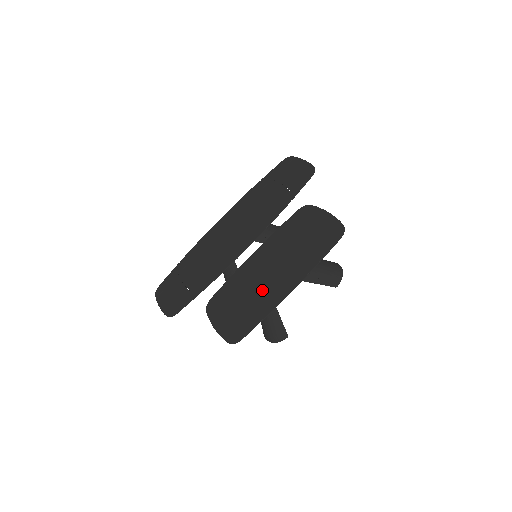
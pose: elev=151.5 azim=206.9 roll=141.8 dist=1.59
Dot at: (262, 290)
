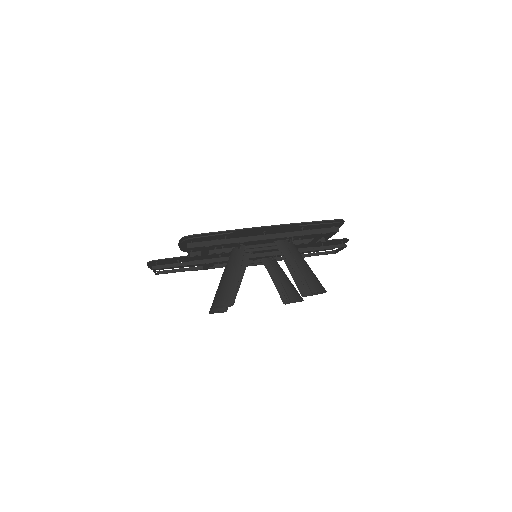
Dot at: (242, 235)
